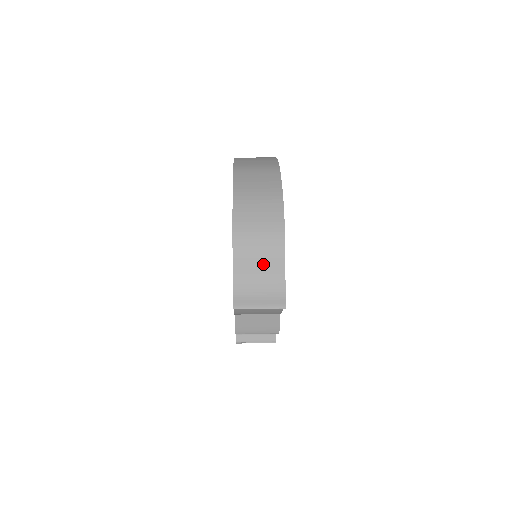
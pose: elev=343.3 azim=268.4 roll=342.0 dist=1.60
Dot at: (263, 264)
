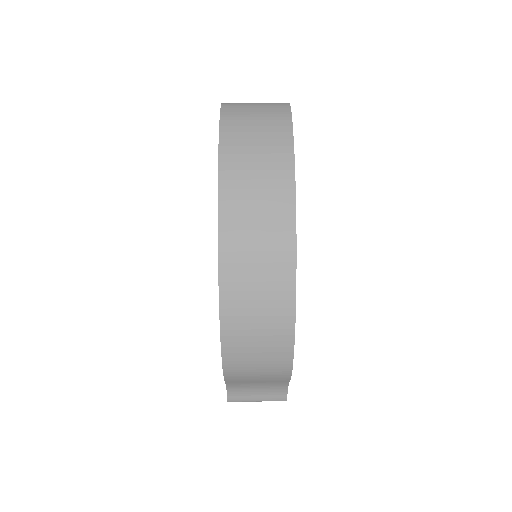
Dot at: (262, 381)
